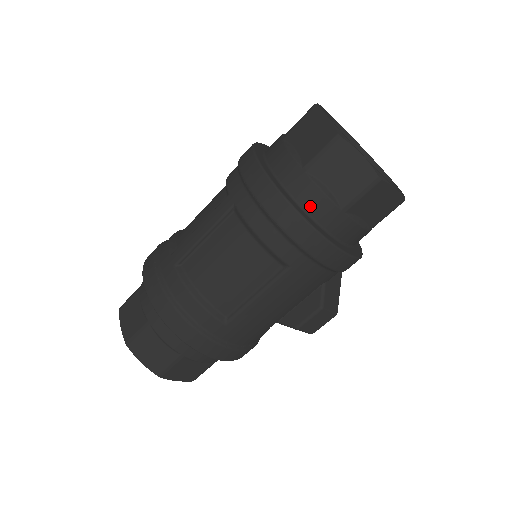
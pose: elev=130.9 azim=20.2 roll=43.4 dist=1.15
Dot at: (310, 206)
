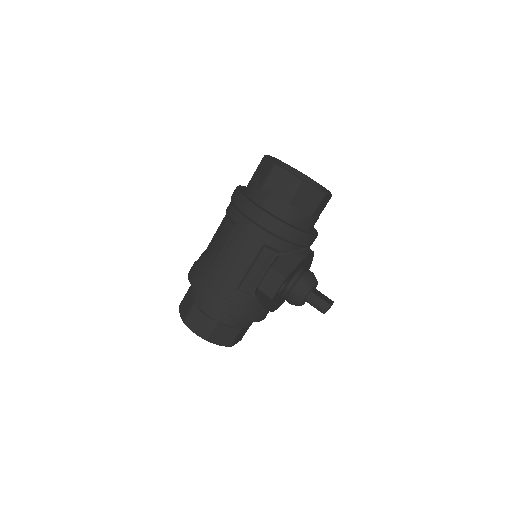
Dot at: (249, 190)
